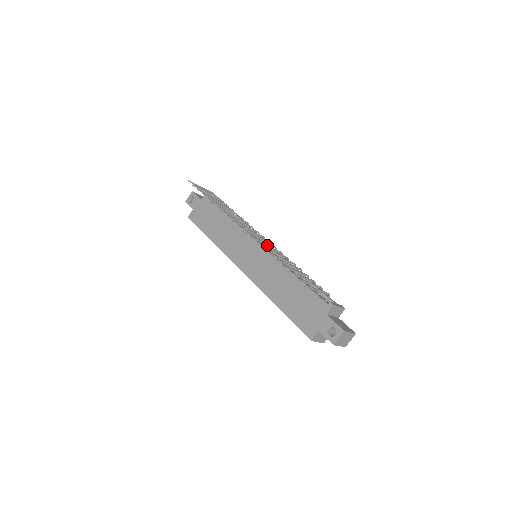
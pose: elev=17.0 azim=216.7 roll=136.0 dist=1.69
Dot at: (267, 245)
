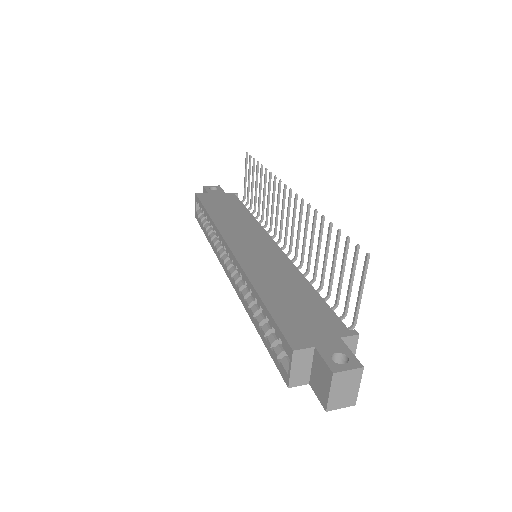
Dot at: occluded
